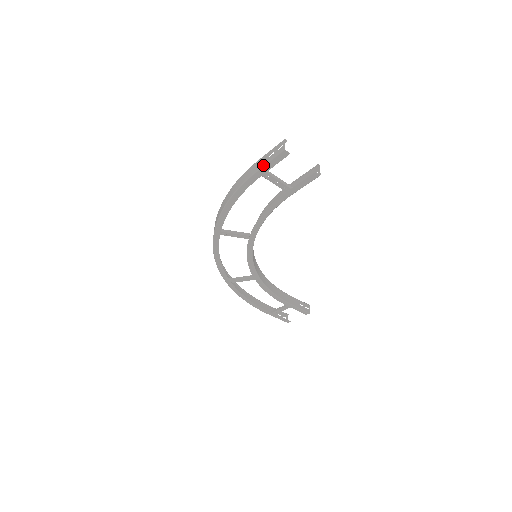
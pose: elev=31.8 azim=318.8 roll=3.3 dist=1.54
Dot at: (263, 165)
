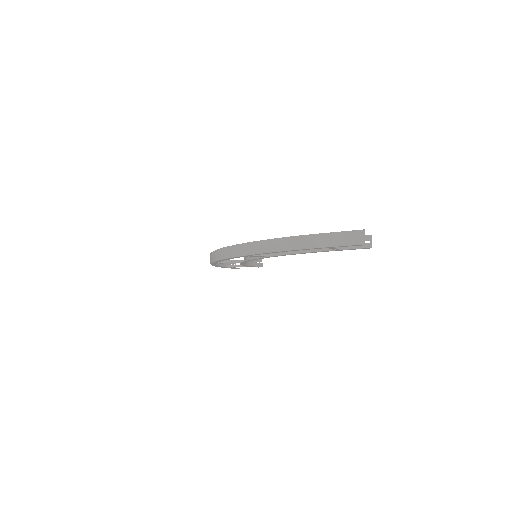
Dot at: (336, 246)
